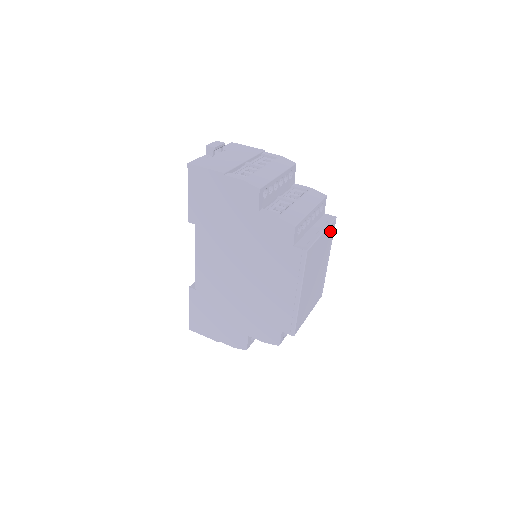
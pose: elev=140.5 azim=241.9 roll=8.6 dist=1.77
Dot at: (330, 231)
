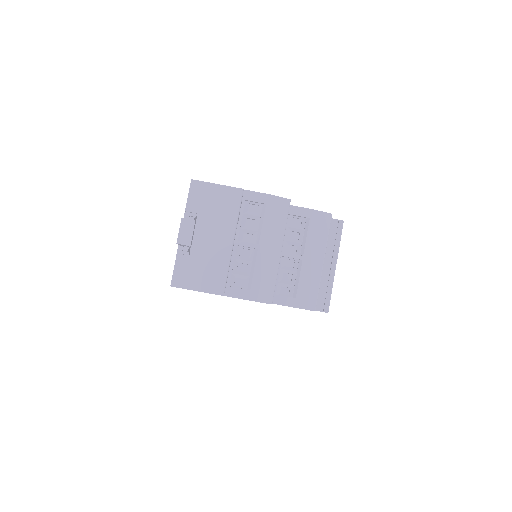
Dot at: occluded
